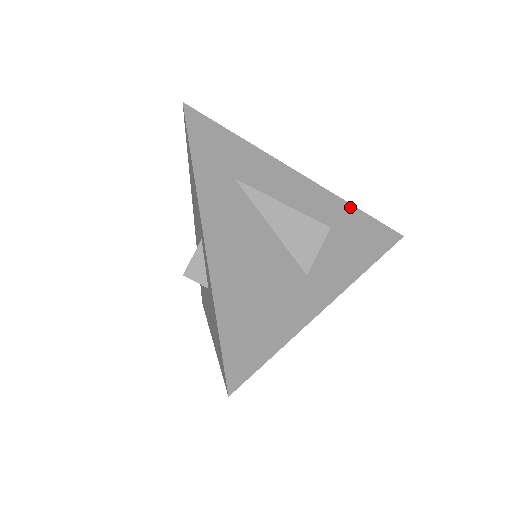
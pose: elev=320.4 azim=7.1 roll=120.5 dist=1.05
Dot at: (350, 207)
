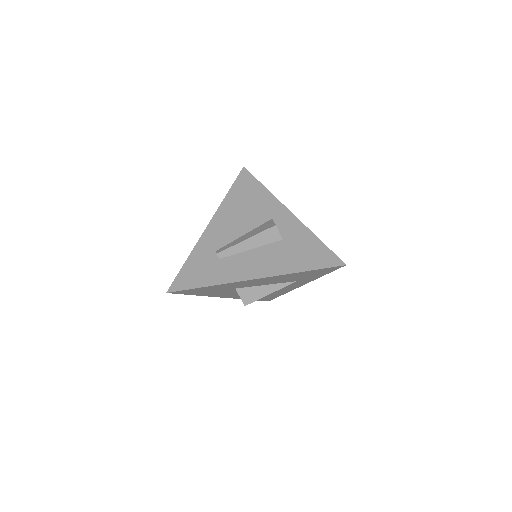
Dot at: occluded
